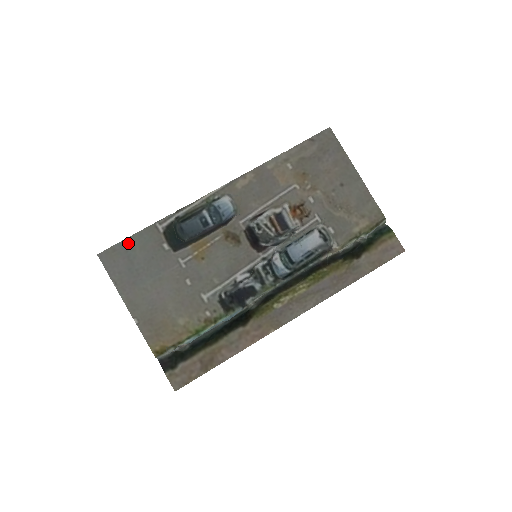
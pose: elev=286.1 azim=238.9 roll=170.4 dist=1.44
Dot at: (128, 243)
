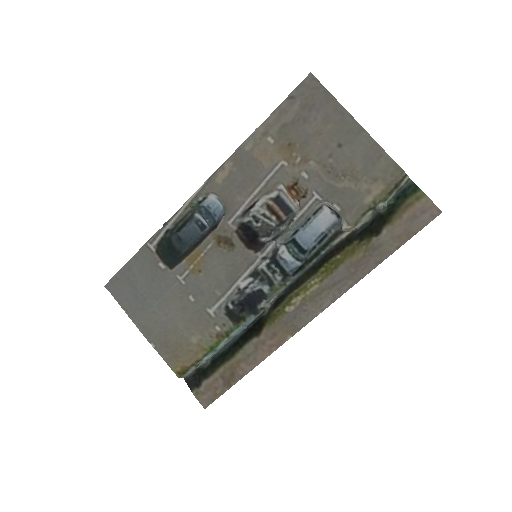
Dot at: (127, 269)
